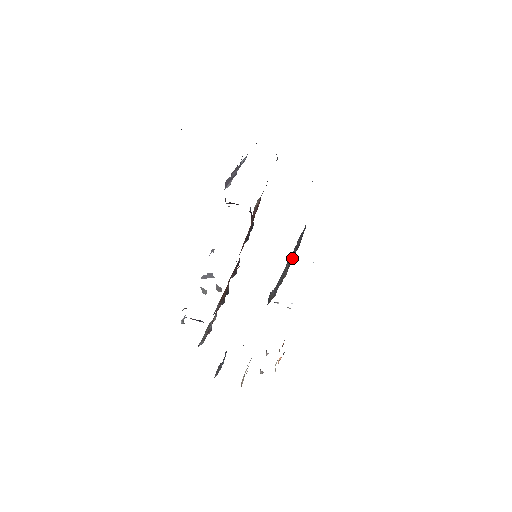
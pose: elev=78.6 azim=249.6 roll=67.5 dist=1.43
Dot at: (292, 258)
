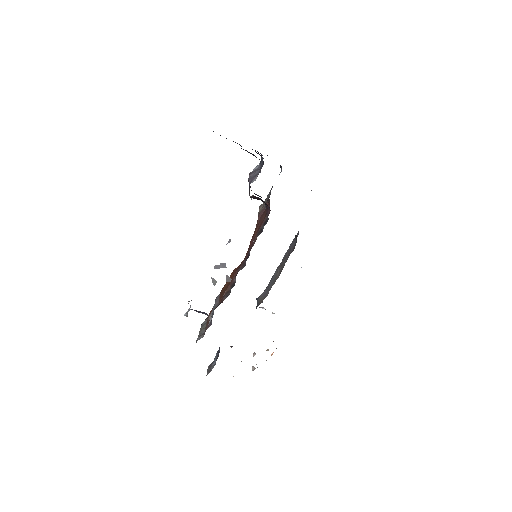
Dot at: (285, 261)
